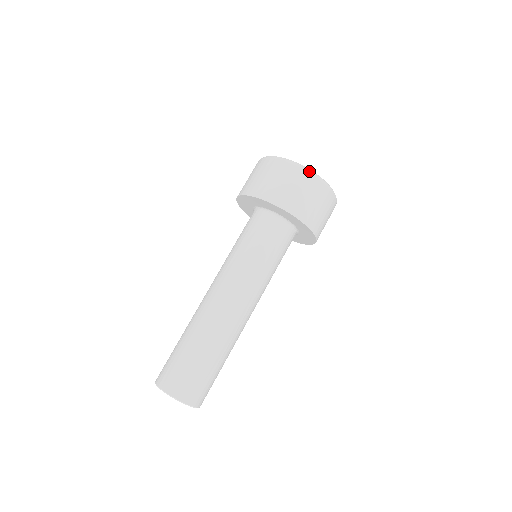
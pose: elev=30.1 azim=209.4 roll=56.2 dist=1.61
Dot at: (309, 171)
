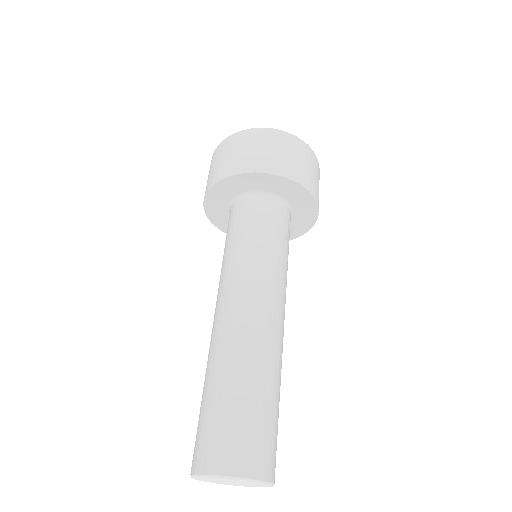
Dot at: (233, 134)
